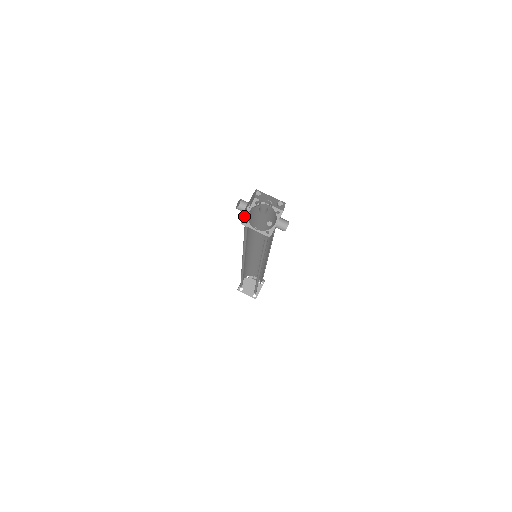
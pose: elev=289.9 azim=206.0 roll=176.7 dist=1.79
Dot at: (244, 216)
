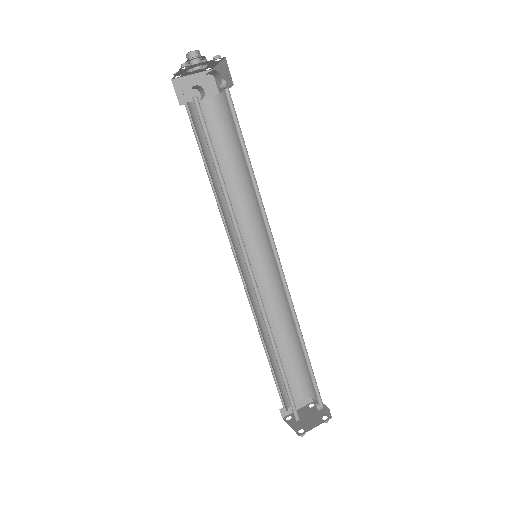
Dot at: (190, 102)
